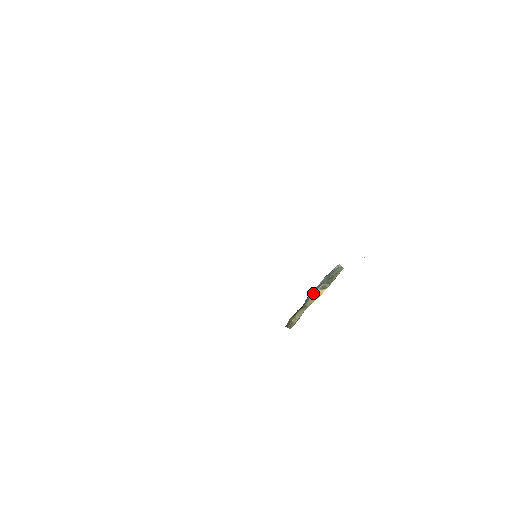
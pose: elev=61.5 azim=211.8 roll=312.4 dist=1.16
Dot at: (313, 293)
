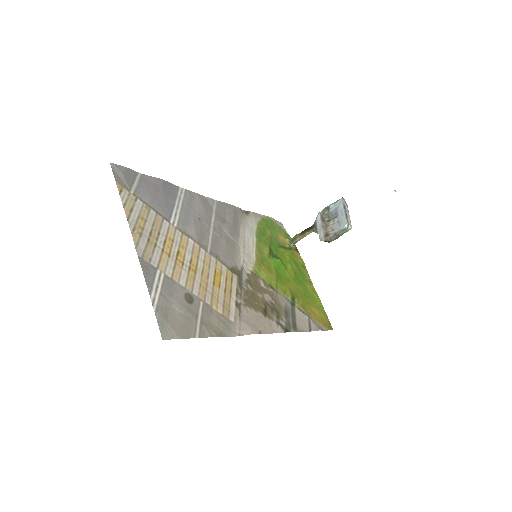
Dot at: occluded
